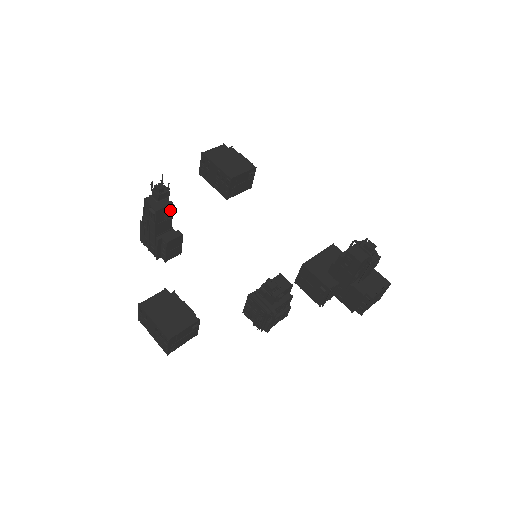
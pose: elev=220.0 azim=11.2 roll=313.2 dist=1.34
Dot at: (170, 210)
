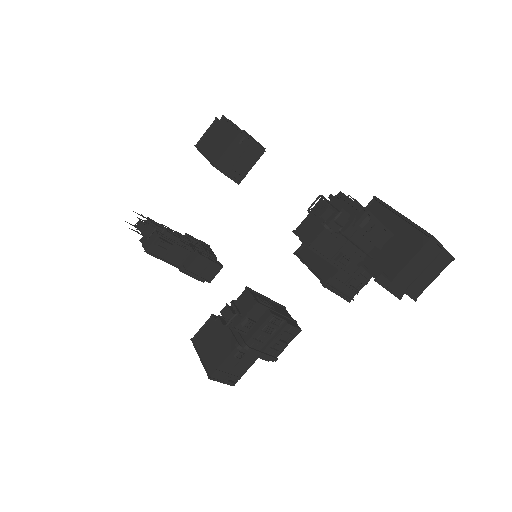
Dot at: (159, 243)
